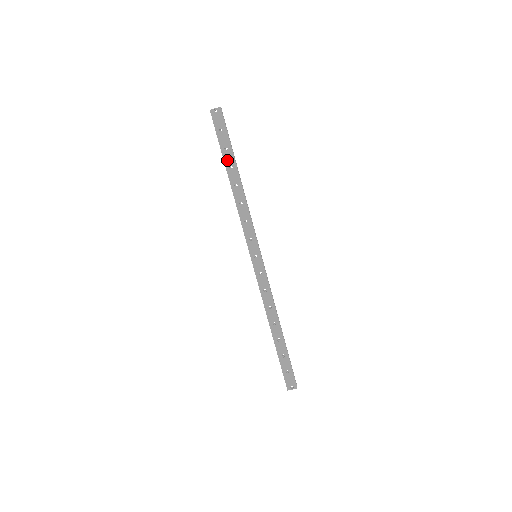
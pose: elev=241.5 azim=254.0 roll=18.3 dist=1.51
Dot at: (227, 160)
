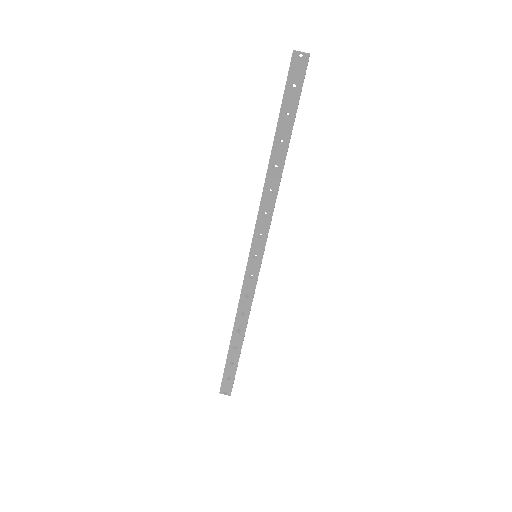
Dot at: (281, 130)
